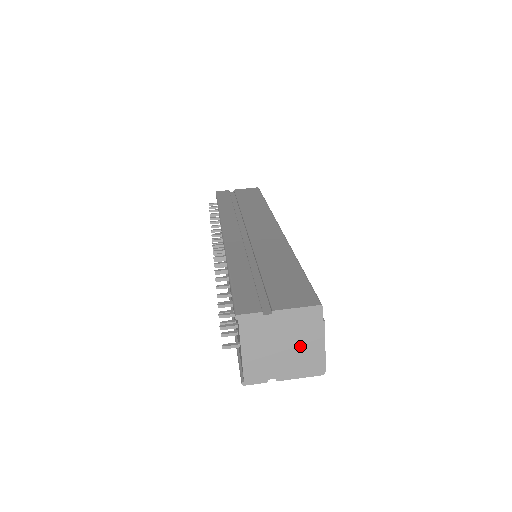
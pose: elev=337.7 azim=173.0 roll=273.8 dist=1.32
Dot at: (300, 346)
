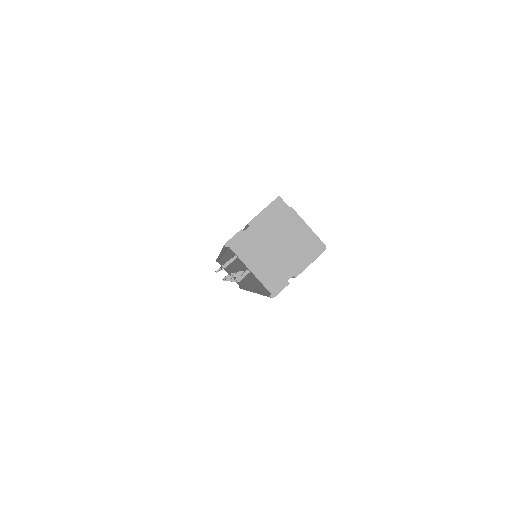
Dot at: (289, 238)
